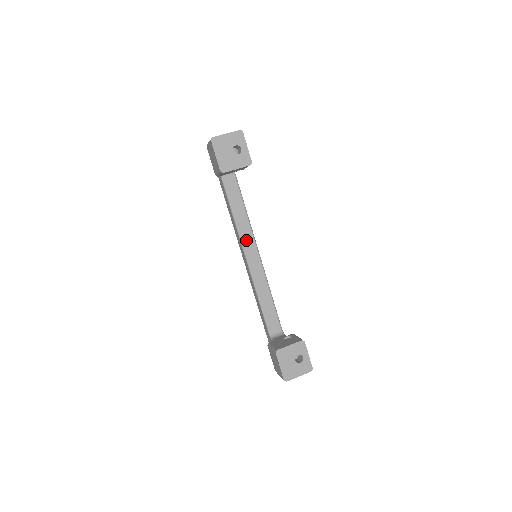
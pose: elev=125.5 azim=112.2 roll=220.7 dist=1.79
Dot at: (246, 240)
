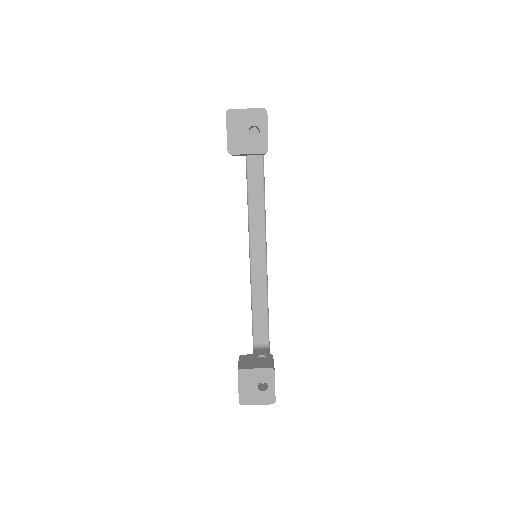
Dot at: (255, 233)
